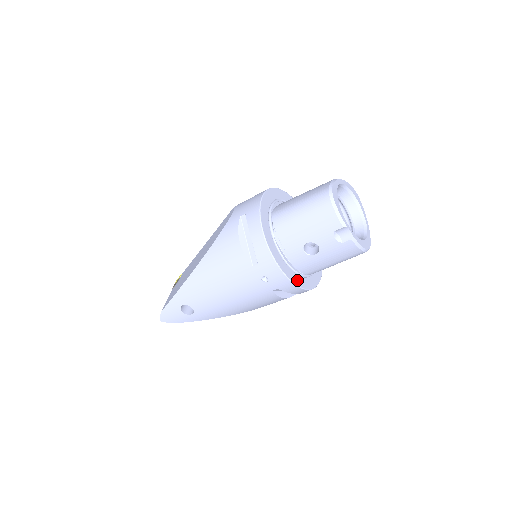
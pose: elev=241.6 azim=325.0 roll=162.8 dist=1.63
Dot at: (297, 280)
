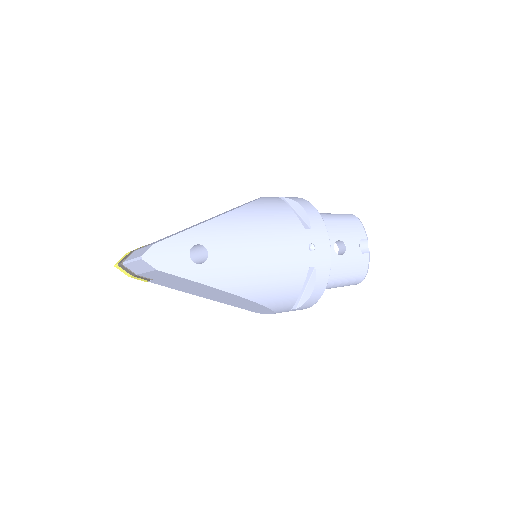
Dot at: occluded
